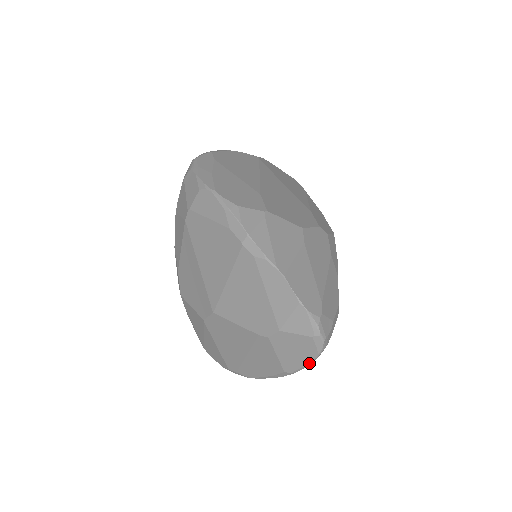
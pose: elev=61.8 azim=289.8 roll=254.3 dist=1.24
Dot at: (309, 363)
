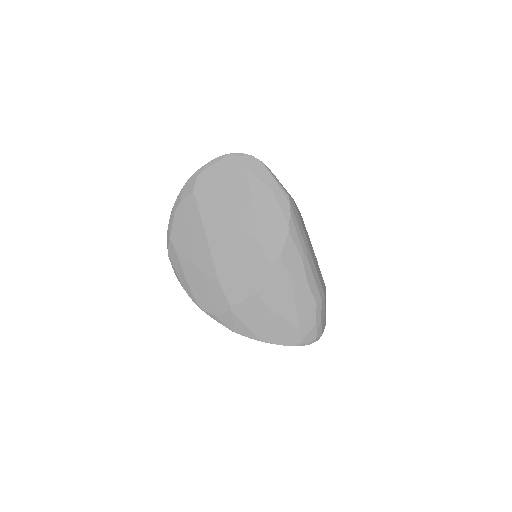
Dot at: occluded
